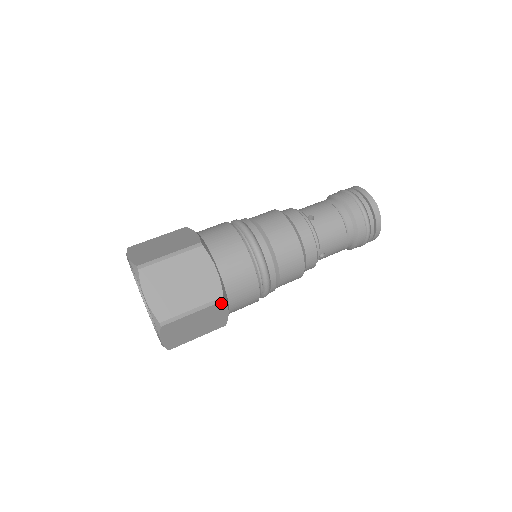
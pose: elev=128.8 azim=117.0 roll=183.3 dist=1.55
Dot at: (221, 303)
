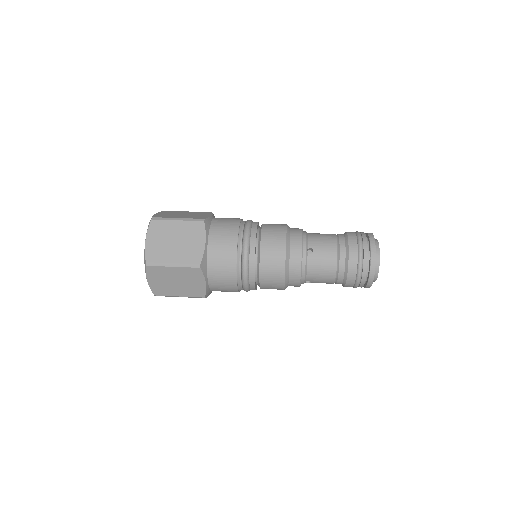
Dot at: (201, 224)
